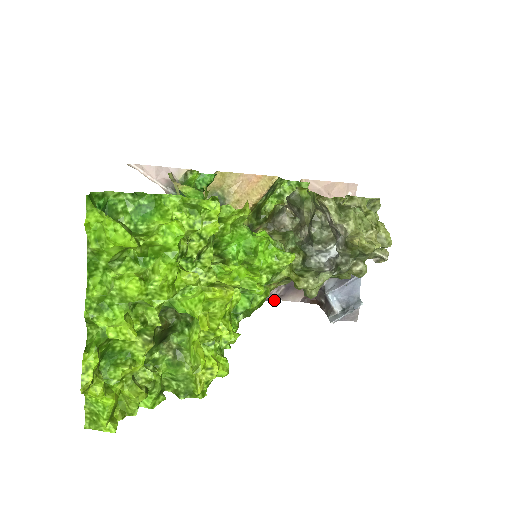
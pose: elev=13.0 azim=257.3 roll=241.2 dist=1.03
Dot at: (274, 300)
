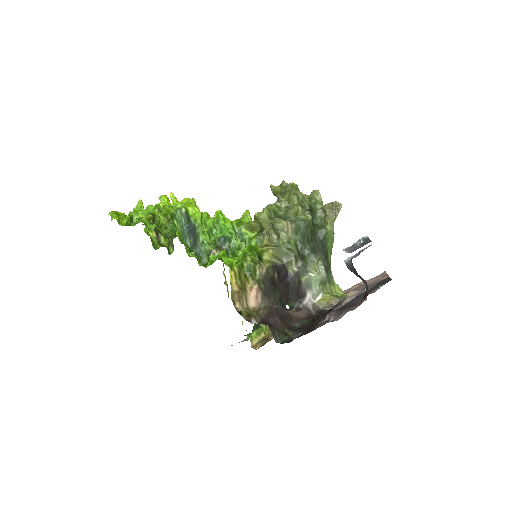
Dot at: occluded
